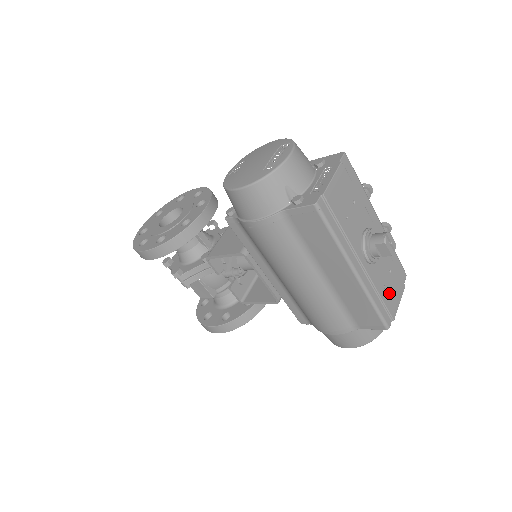
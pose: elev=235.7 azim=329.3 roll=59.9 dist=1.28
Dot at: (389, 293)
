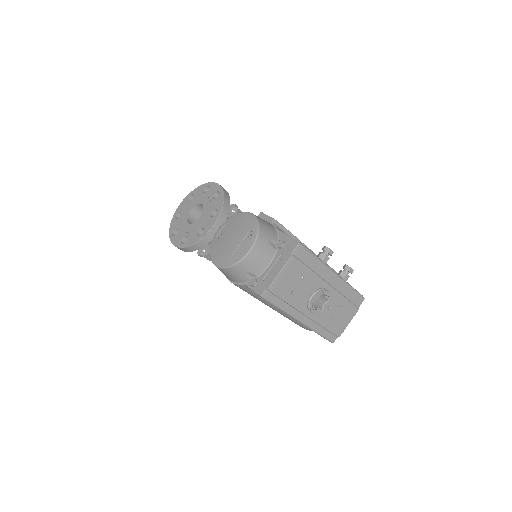
Dot at: (337, 322)
